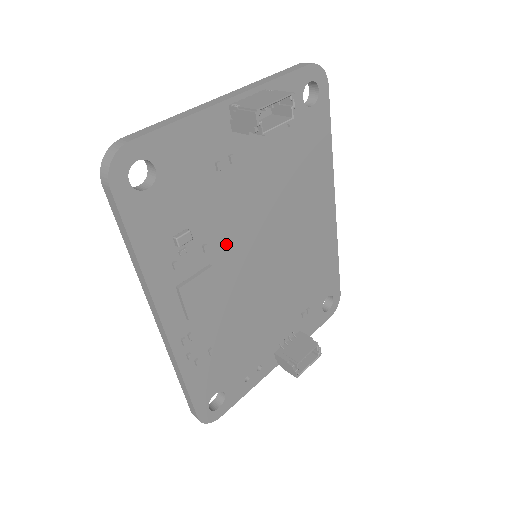
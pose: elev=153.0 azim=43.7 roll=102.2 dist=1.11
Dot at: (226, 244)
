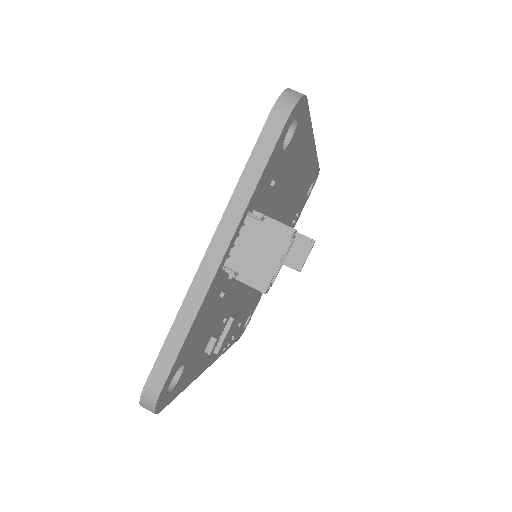
Dot at: (237, 294)
